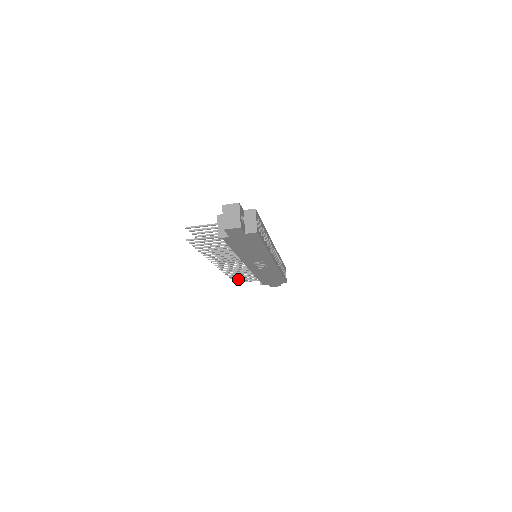
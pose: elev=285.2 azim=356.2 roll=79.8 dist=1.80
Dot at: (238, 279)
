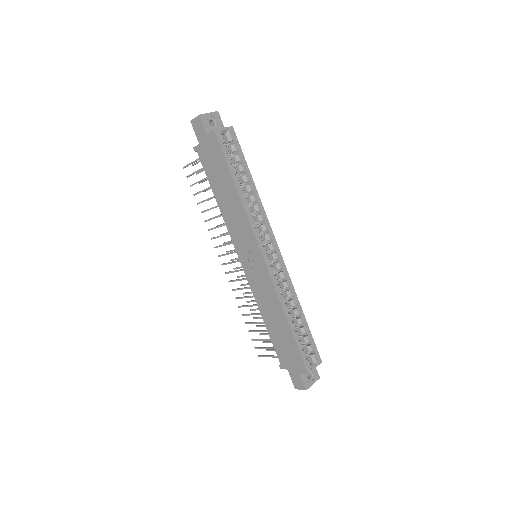
Dot at: (257, 339)
